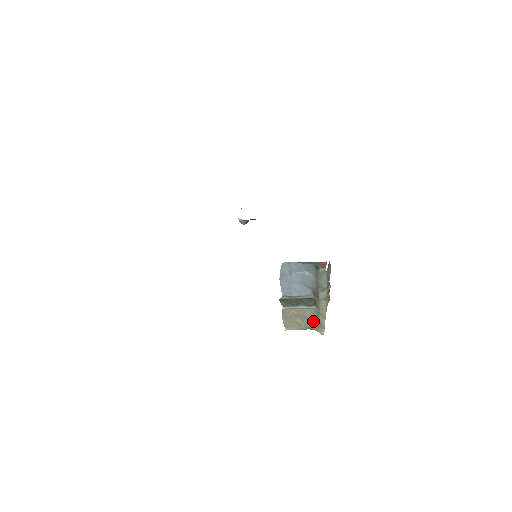
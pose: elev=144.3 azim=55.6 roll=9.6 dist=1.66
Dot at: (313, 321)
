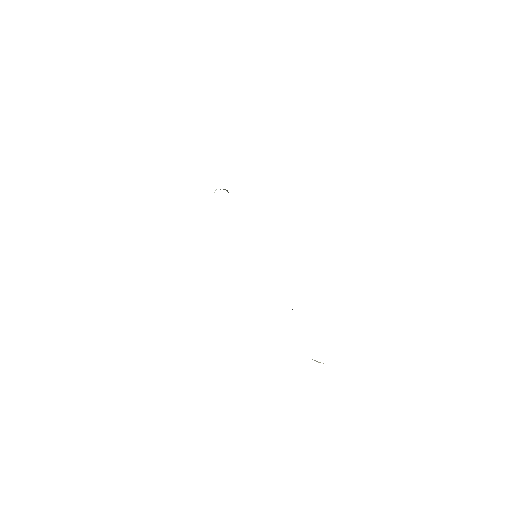
Dot at: occluded
